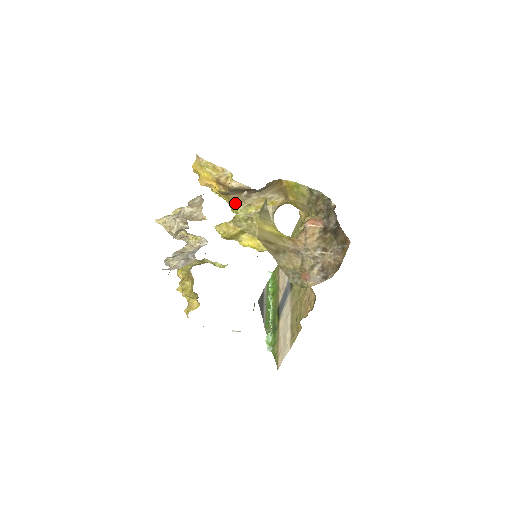
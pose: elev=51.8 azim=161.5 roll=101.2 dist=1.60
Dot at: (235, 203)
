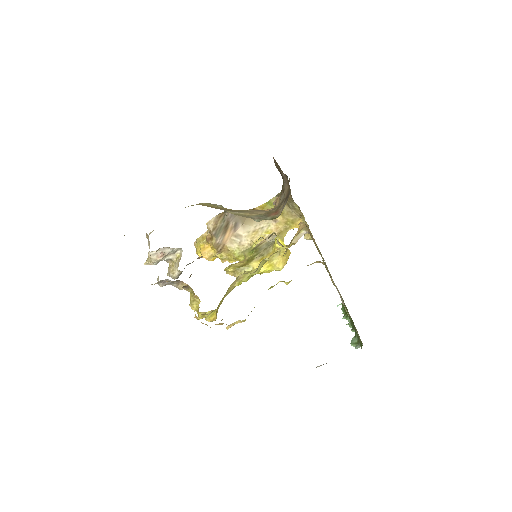
Dot at: (237, 251)
